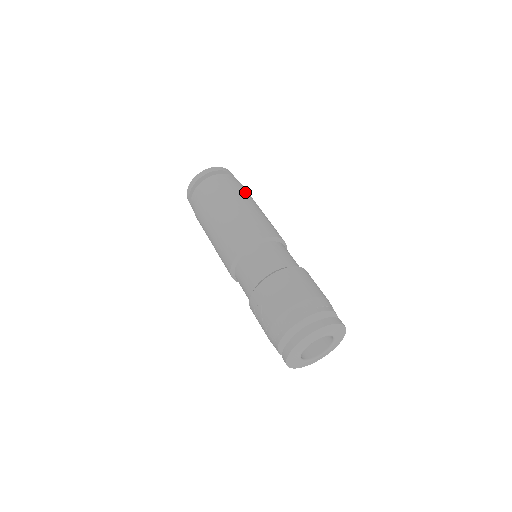
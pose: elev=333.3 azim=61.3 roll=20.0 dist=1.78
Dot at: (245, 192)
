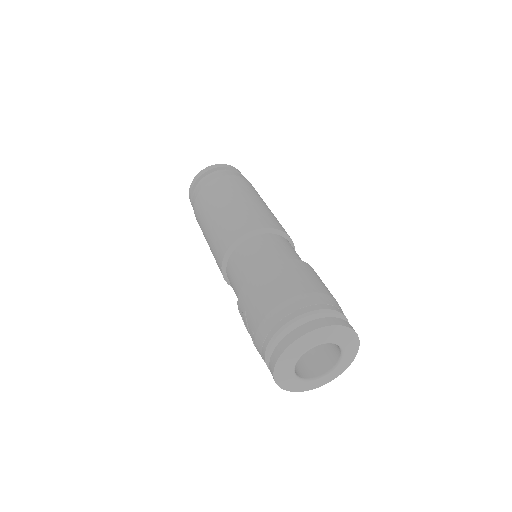
Dot at: (245, 185)
